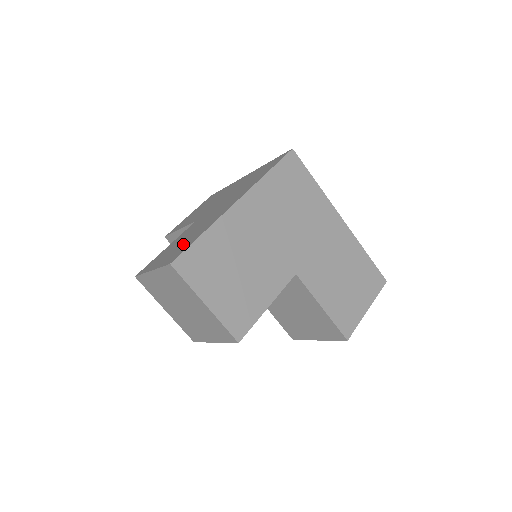
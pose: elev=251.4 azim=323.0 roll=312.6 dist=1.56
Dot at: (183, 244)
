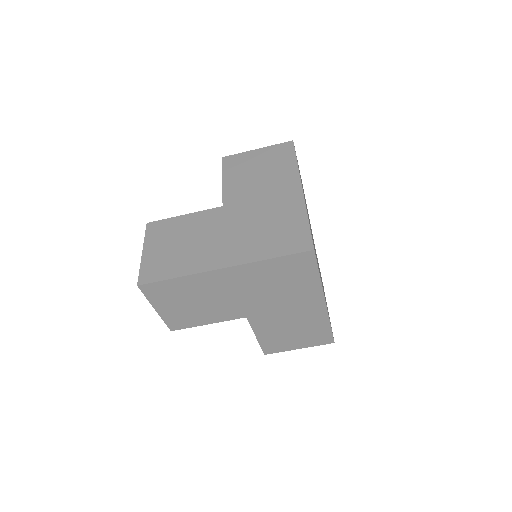
Dot at: (169, 259)
